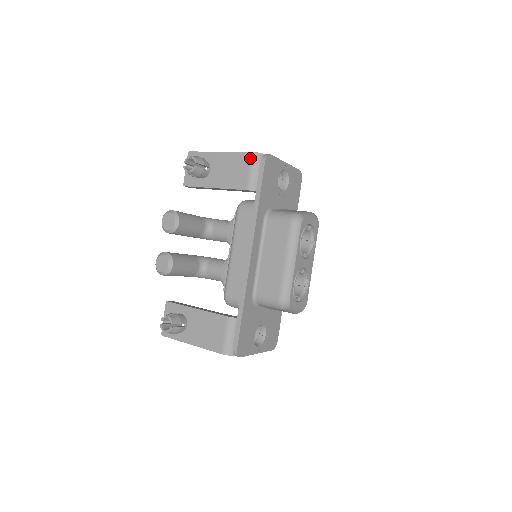
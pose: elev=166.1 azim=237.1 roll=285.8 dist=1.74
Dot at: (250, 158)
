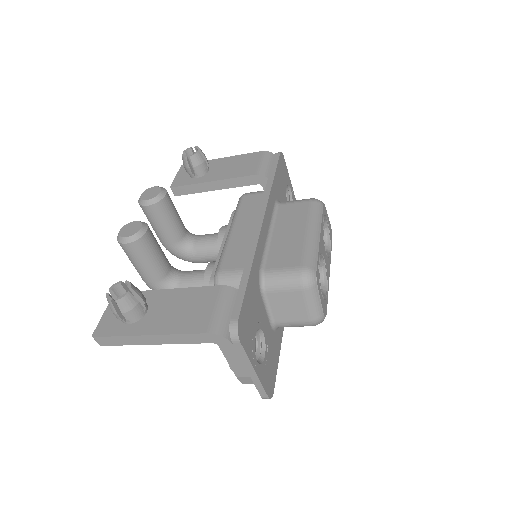
Dot at: (261, 154)
